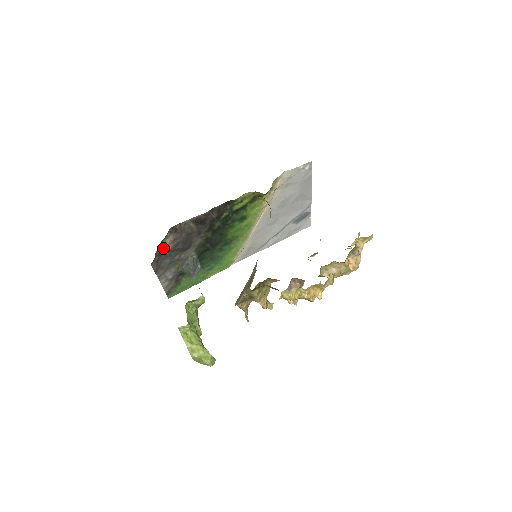
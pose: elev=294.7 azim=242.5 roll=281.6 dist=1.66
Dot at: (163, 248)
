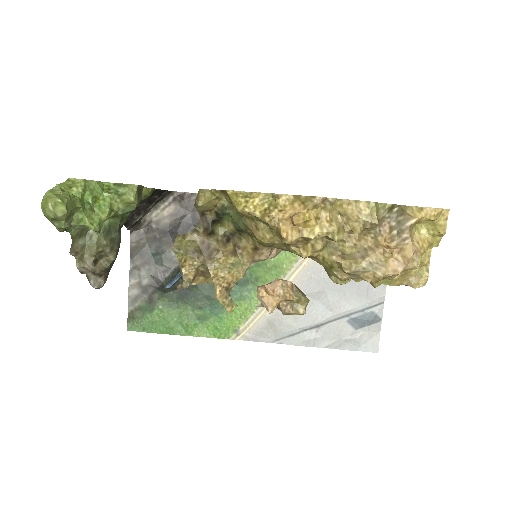
Dot at: (156, 219)
